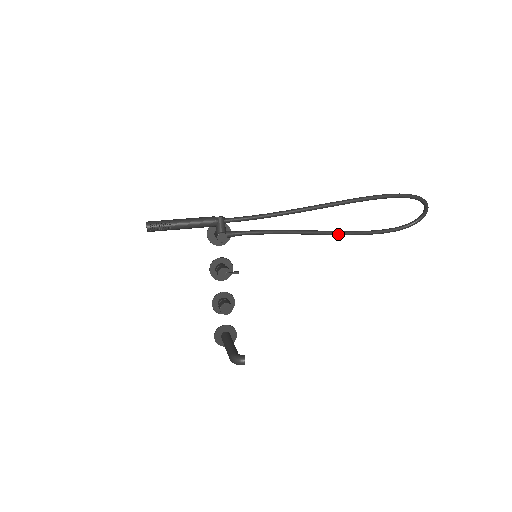
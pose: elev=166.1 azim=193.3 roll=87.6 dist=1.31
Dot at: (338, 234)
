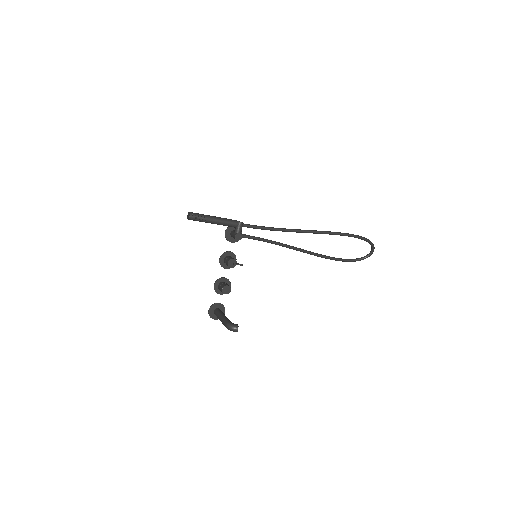
Dot at: (312, 254)
